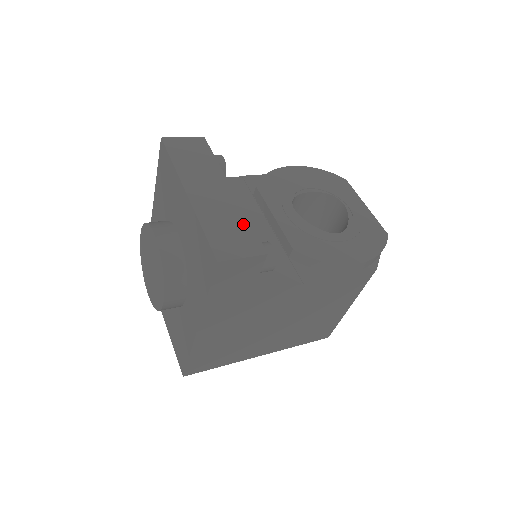
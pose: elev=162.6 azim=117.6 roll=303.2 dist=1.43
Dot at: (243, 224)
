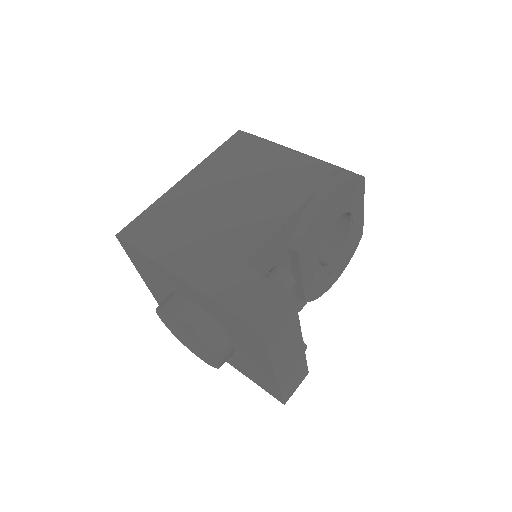
Dot at: (302, 365)
